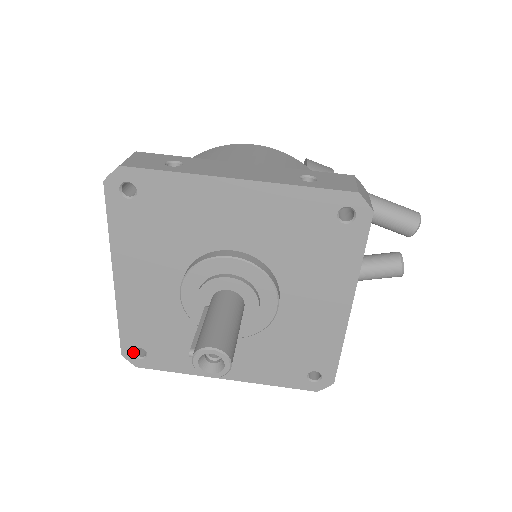
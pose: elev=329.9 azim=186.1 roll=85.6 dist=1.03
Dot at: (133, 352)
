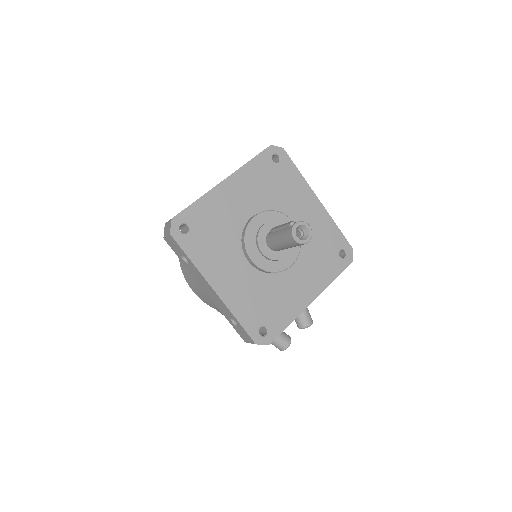
Dot at: (181, 224)
